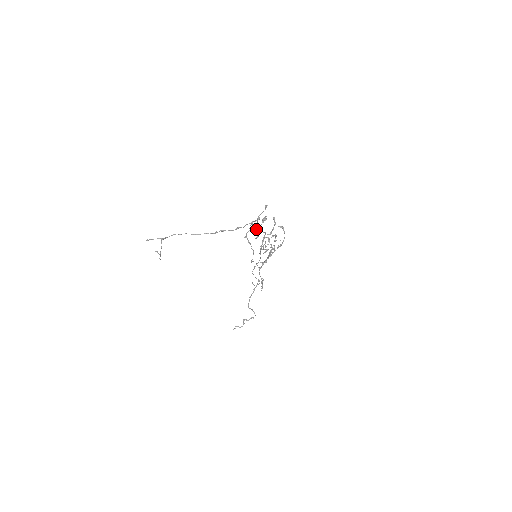
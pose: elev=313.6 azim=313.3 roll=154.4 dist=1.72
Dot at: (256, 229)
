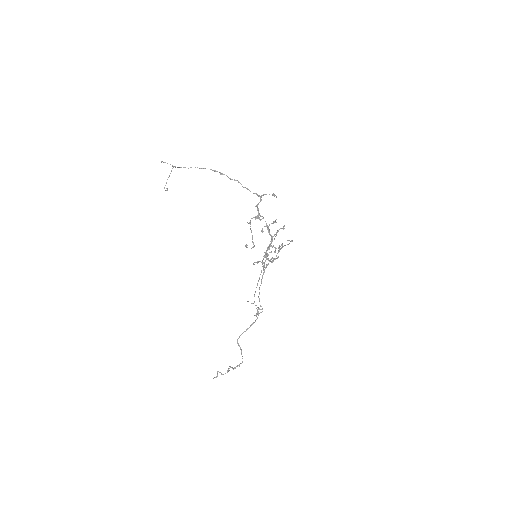
Dot at: (258, 208)
